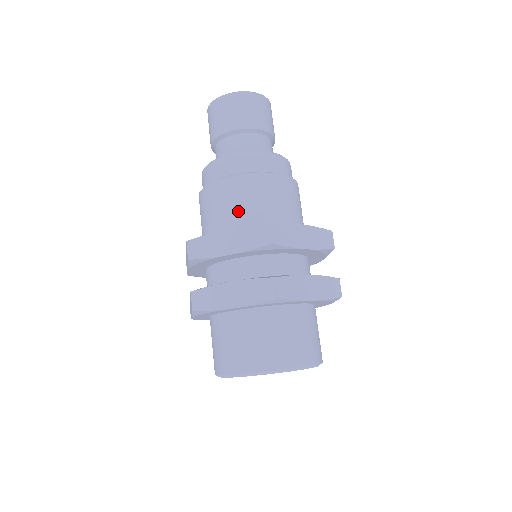
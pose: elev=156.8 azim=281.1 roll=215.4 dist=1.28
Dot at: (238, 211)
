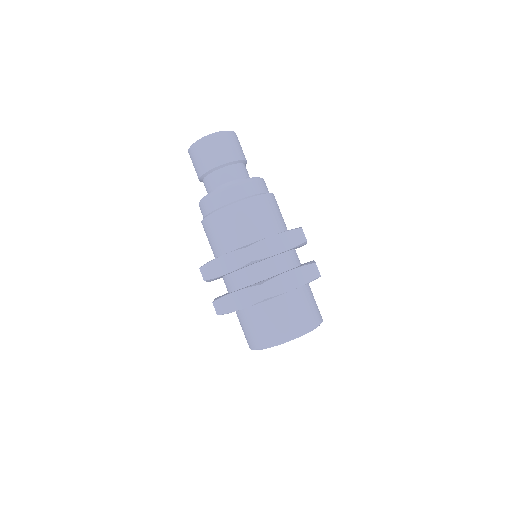
Dot at: (266, 222)
